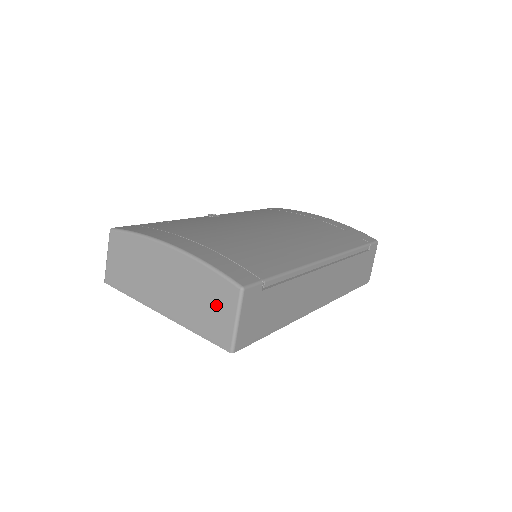
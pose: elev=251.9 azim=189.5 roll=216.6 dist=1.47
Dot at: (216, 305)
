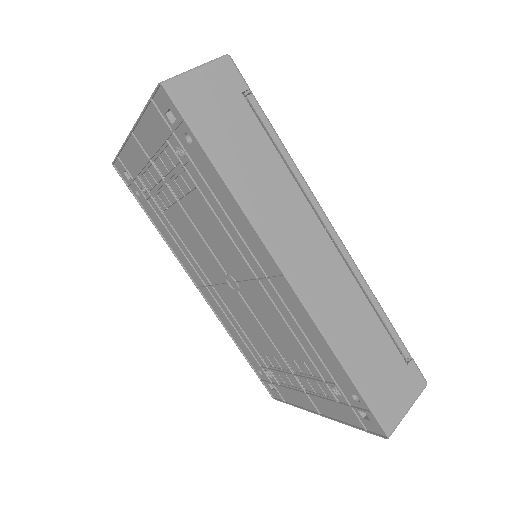
Dot at: occluded
